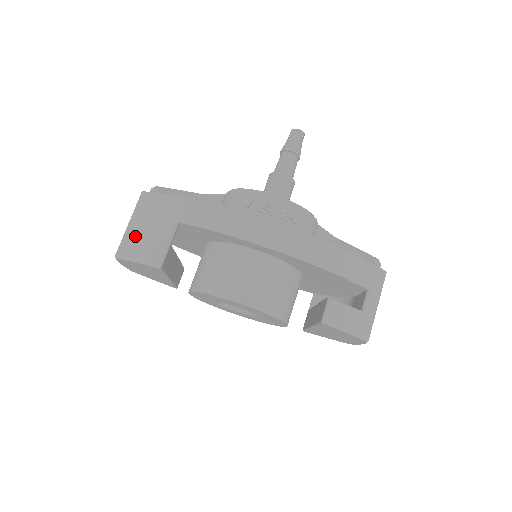
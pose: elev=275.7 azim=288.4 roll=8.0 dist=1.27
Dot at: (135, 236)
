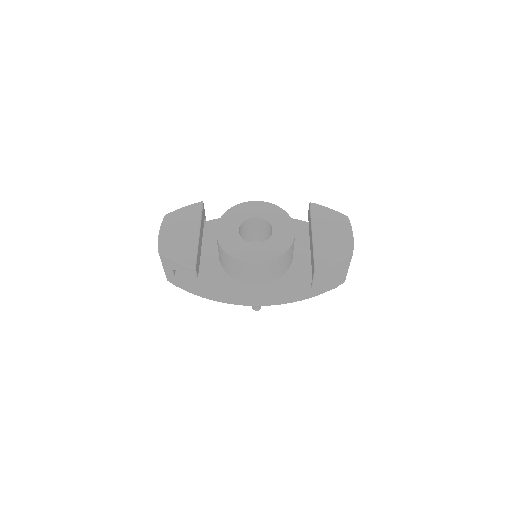
Dot at: occluded
